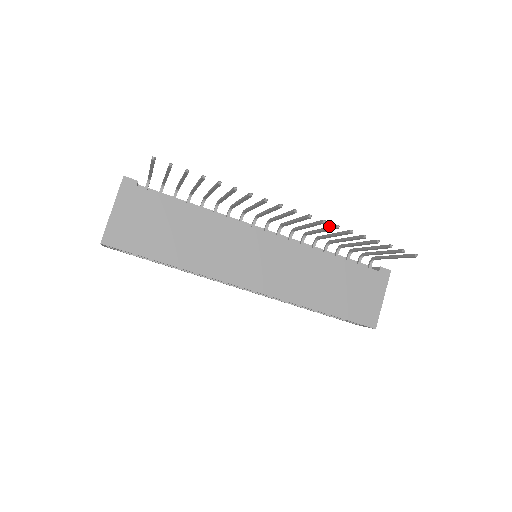
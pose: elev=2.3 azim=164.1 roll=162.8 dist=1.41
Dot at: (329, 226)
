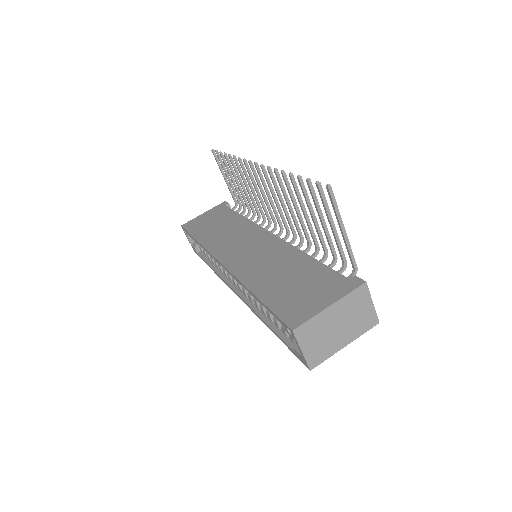
Dot at: (282, 184)
